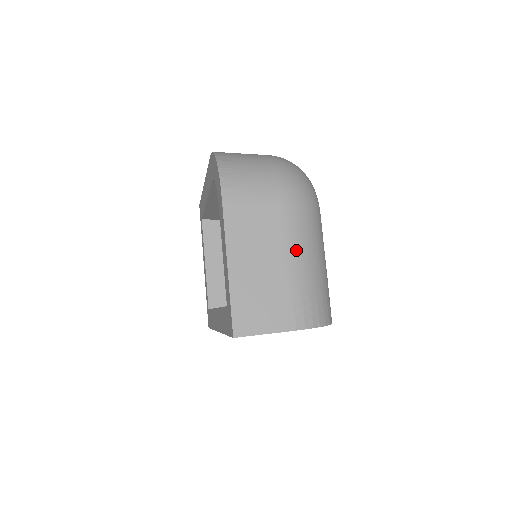
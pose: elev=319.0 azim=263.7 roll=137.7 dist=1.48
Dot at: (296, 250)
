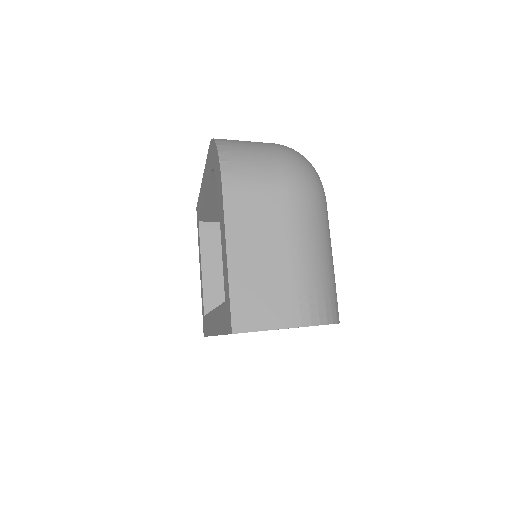
Dot at: (301, 240)
